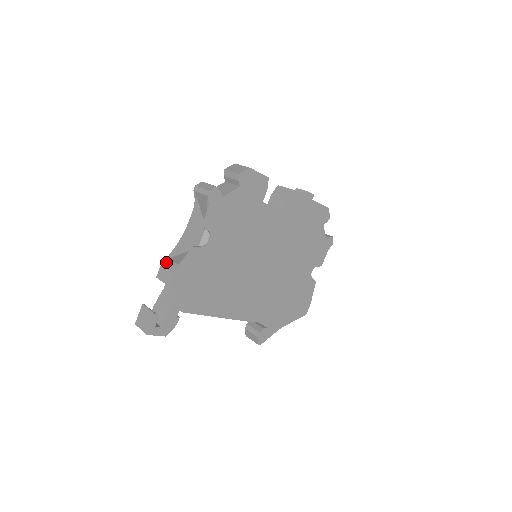
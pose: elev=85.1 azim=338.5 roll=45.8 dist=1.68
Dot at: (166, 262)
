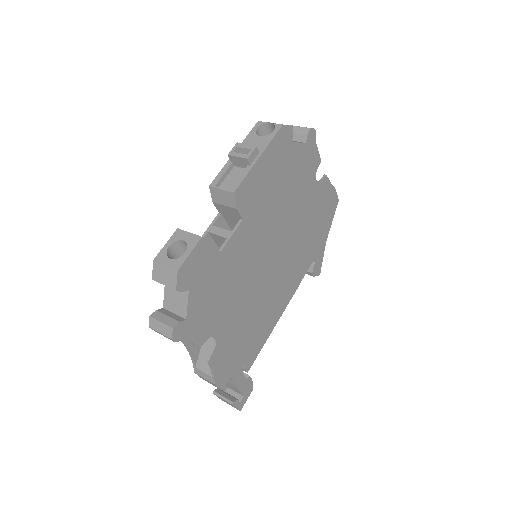
Dot at: (197, 372)
